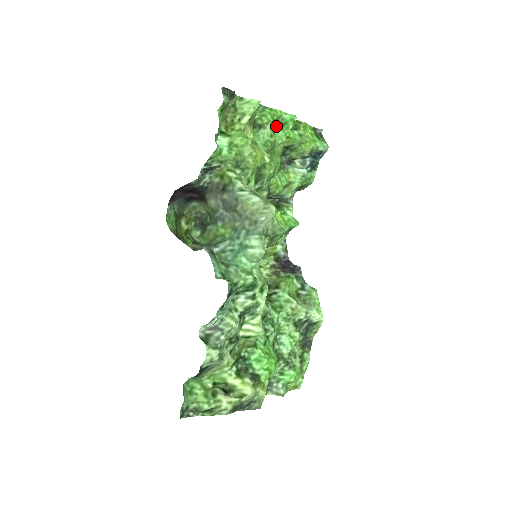
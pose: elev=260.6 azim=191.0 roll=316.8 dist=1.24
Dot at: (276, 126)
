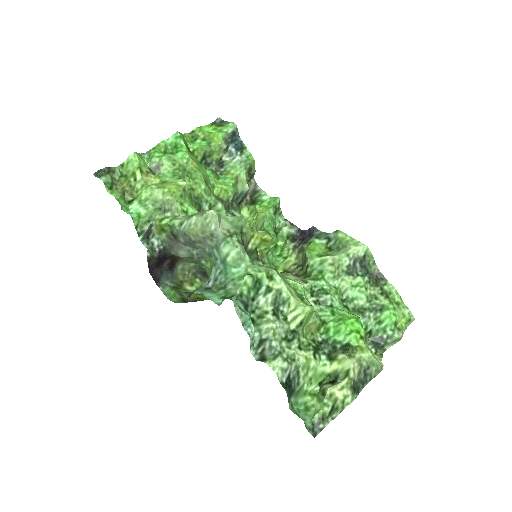
Dot at: (171, 154)
